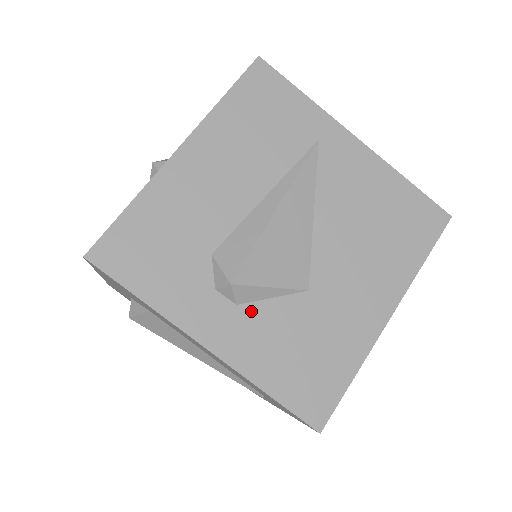
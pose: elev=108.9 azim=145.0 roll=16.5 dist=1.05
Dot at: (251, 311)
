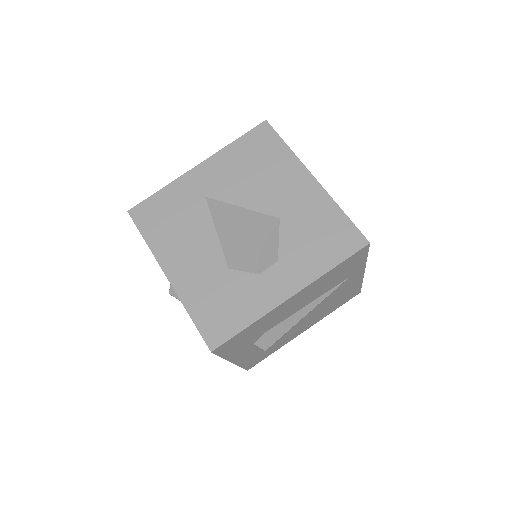
Dot at: occluded
